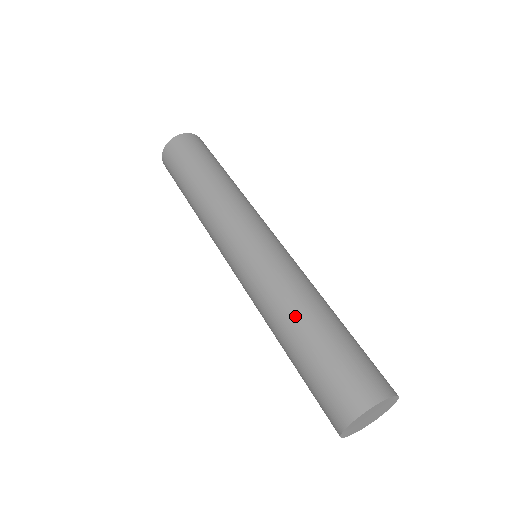
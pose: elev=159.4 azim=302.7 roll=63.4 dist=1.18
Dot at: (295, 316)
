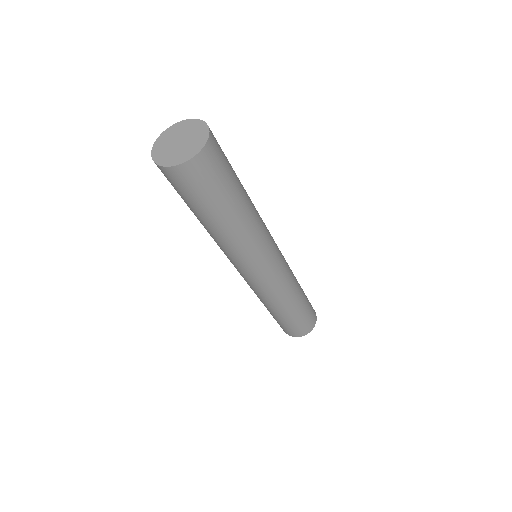
Dot at: (286, 308)
